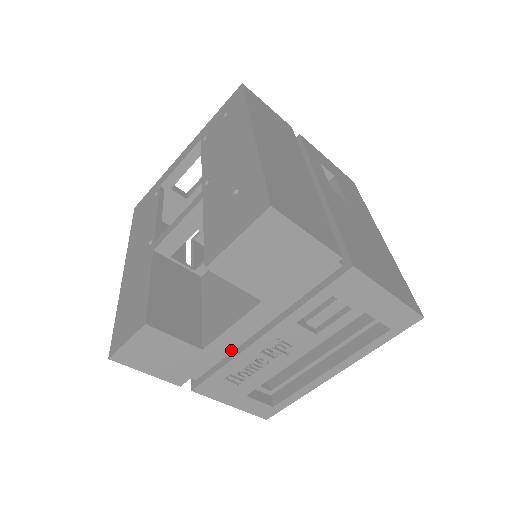
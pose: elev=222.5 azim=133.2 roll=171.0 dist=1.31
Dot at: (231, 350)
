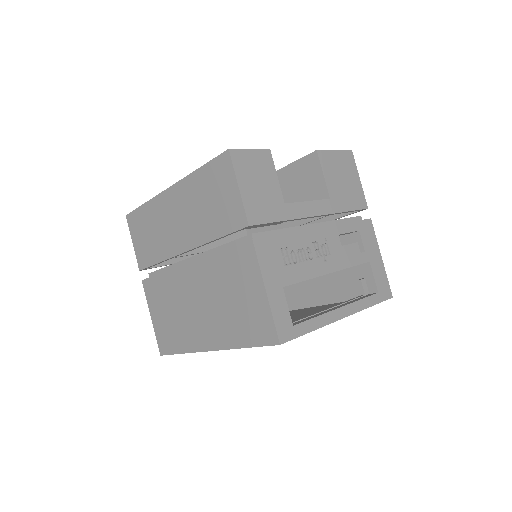
Dot at: (290, 231)
